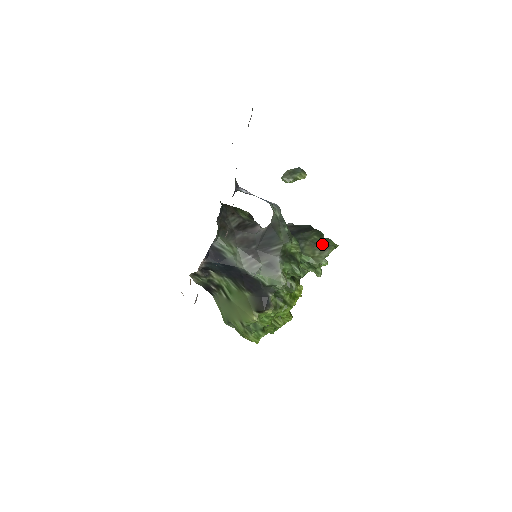
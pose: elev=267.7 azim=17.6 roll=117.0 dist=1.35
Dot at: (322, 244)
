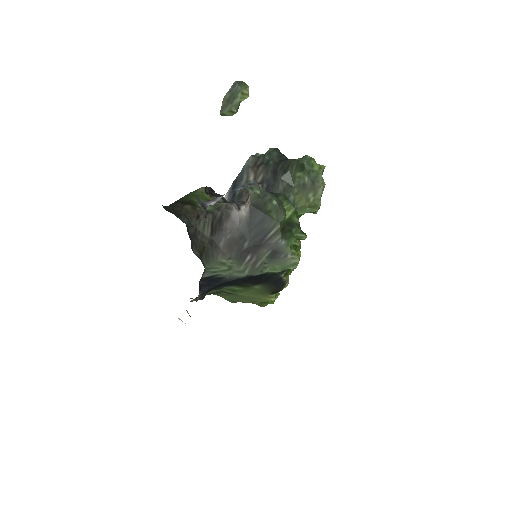
Dot at: (310, 180)
